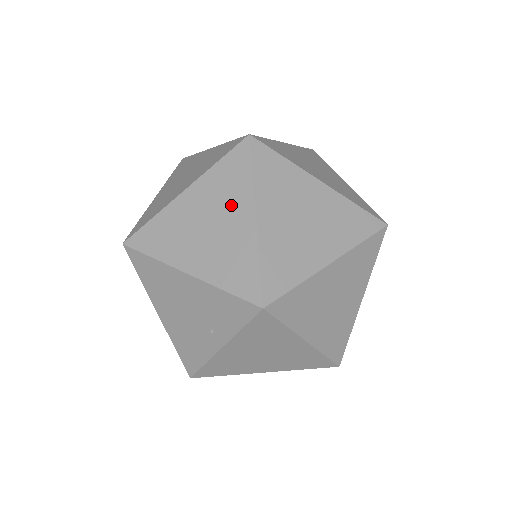
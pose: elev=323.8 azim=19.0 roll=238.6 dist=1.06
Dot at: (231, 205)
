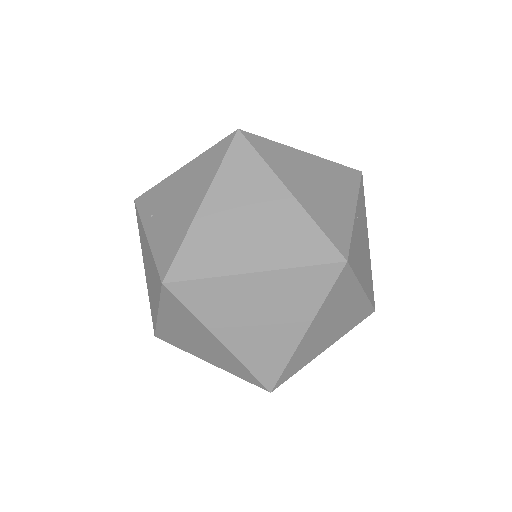
Dot at: (197, 331)
